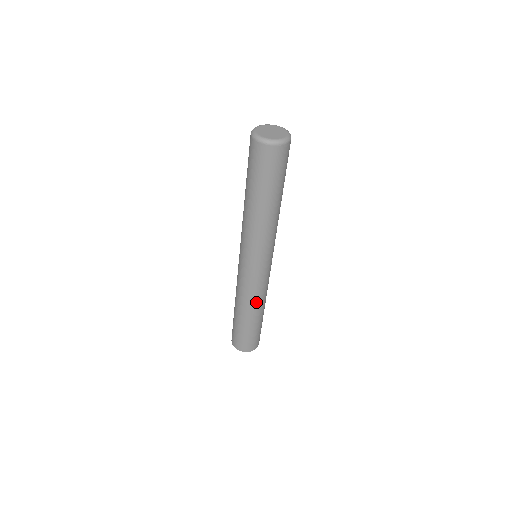
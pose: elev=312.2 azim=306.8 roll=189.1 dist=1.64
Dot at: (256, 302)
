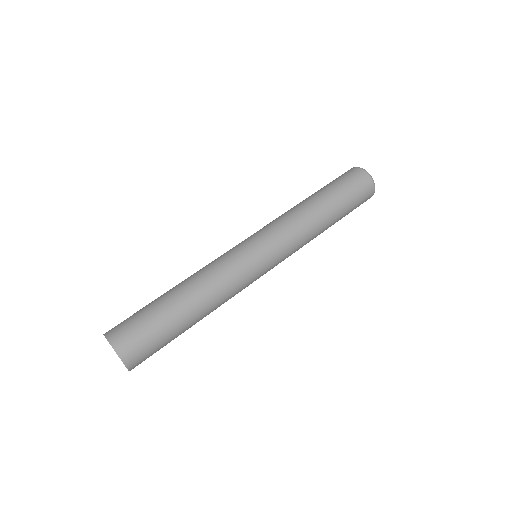
Dot at: (209, 282)
